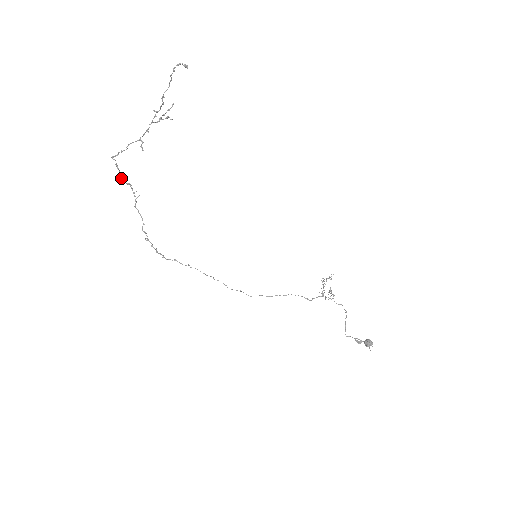
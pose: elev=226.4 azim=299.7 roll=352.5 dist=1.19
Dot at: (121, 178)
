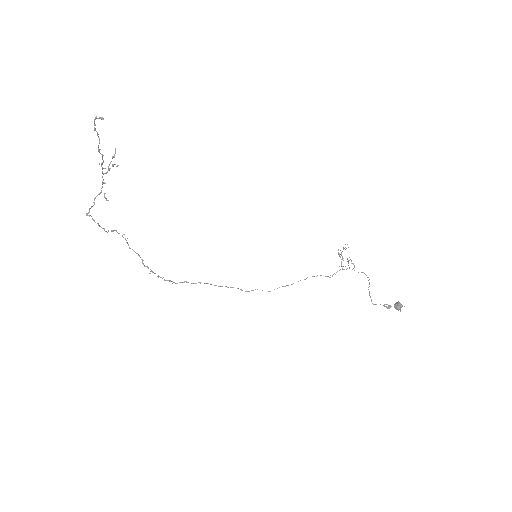
Dot at: occluded
